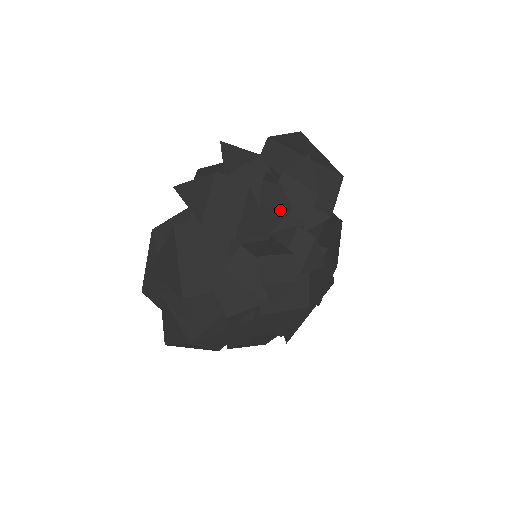
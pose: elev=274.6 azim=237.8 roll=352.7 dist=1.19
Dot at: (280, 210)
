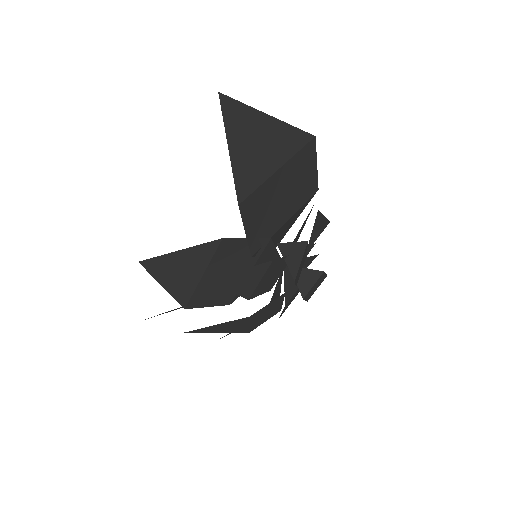
Dot at: (303, 263)
